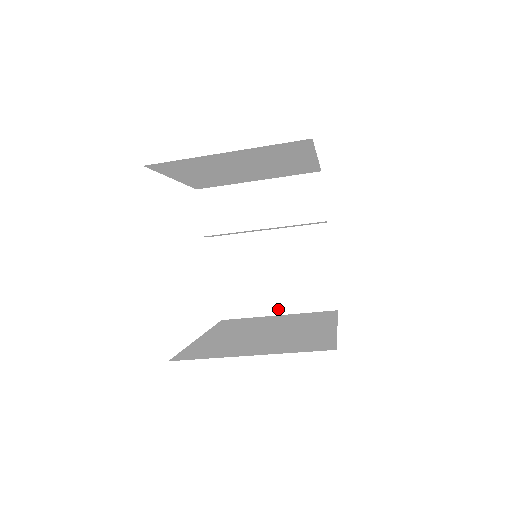
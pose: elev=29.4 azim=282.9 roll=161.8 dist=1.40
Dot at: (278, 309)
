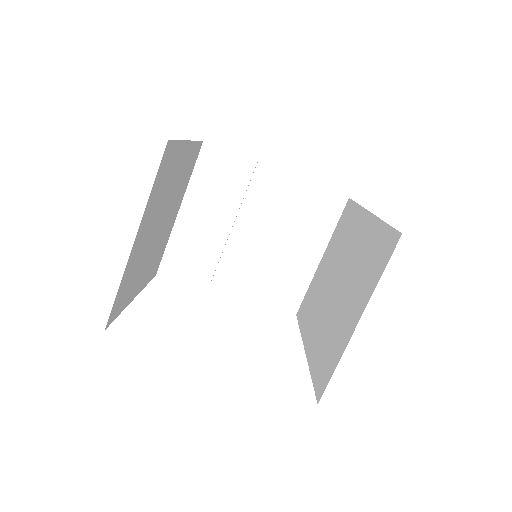
Dot at: (315, 256)
